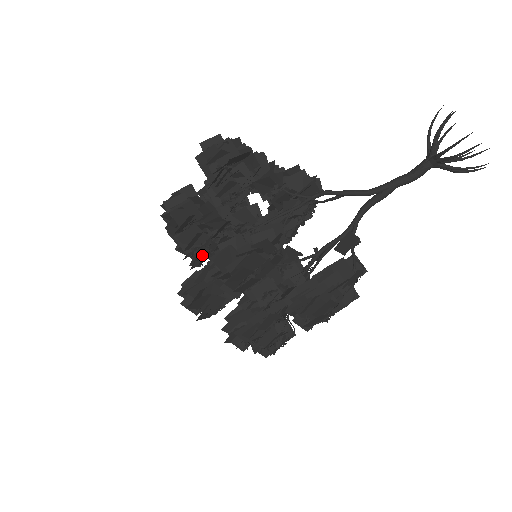
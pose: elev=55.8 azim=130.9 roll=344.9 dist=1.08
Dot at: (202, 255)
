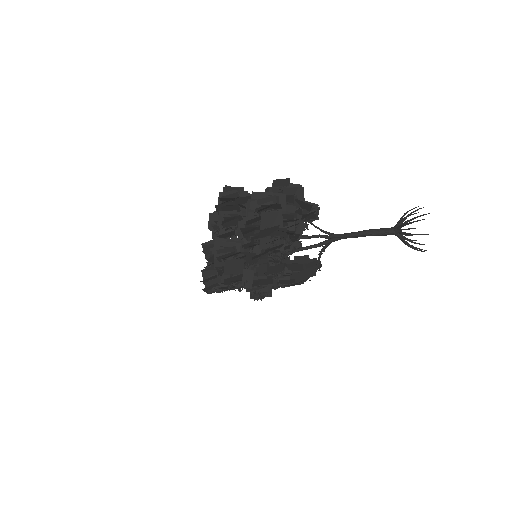
Dot at: occluded
